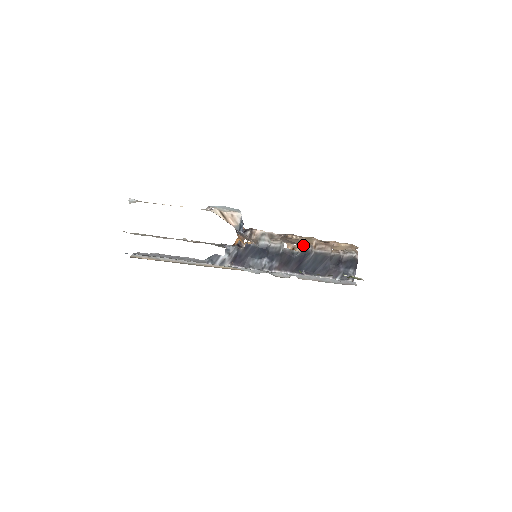
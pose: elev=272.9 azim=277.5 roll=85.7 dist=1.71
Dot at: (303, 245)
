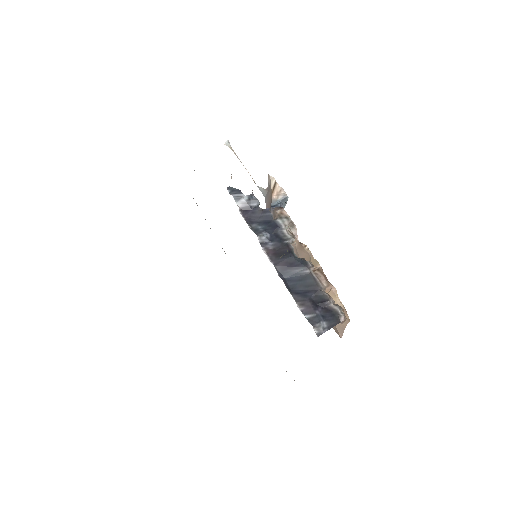
Dot at: occluded
